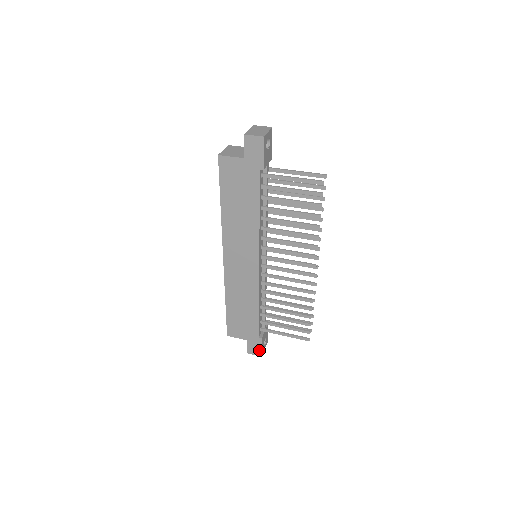
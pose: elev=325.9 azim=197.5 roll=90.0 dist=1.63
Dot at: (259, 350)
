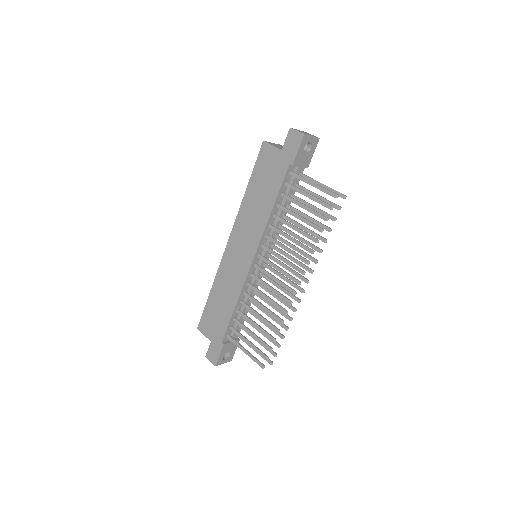
Dot at: (216, 357)
